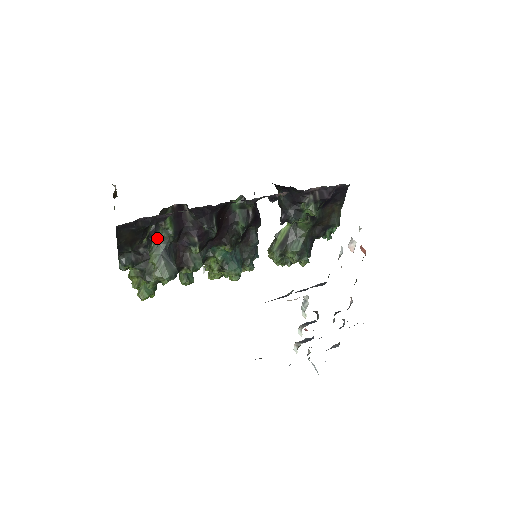
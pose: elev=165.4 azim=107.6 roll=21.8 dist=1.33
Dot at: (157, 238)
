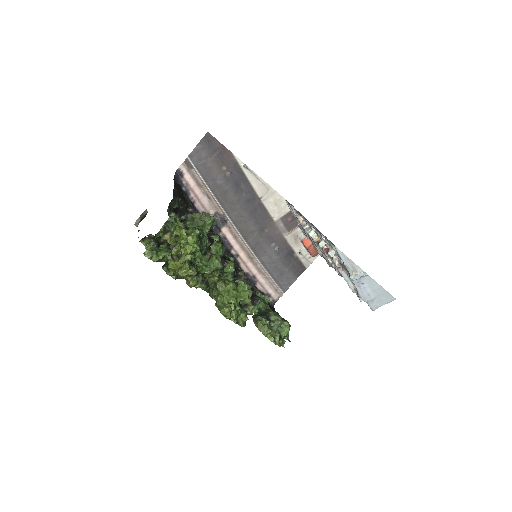
Dot at: occluded
